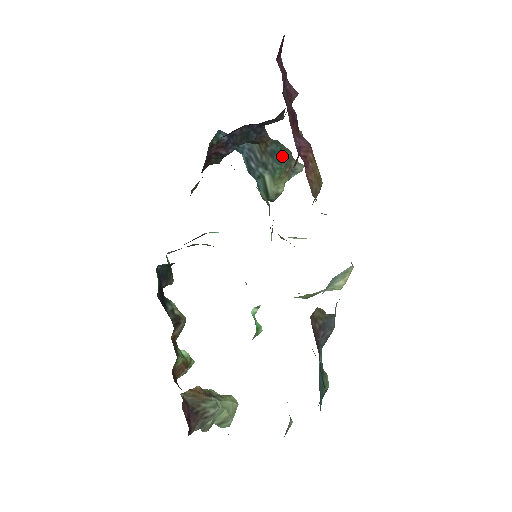
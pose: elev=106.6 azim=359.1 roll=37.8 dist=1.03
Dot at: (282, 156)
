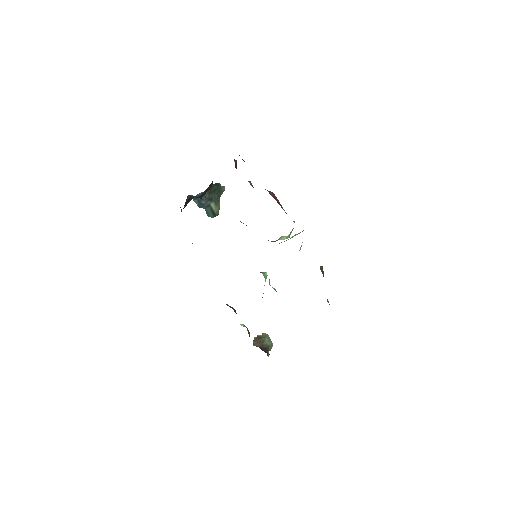
Dot at: (218, 189)
